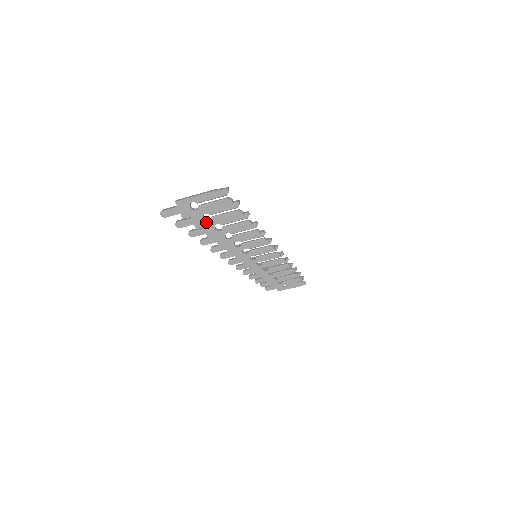
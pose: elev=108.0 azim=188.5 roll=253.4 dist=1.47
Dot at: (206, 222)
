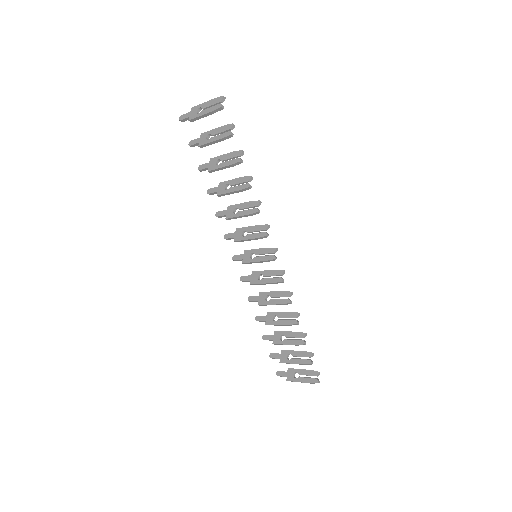
Dot at: (207, 141)
